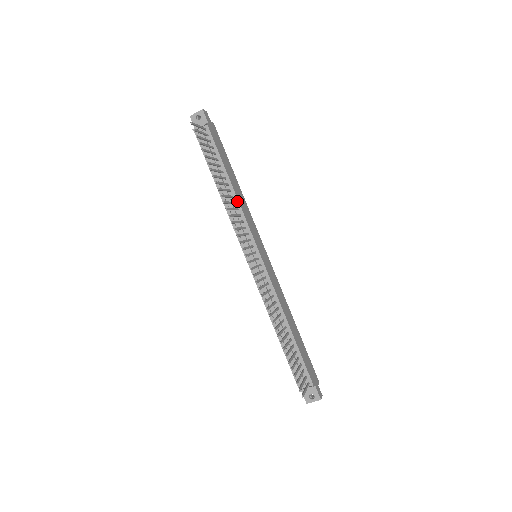
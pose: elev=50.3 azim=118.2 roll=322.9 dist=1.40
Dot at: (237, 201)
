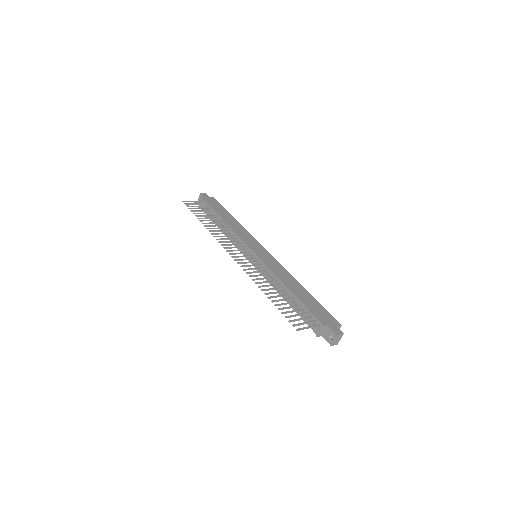
Dot at: (230, 229)
